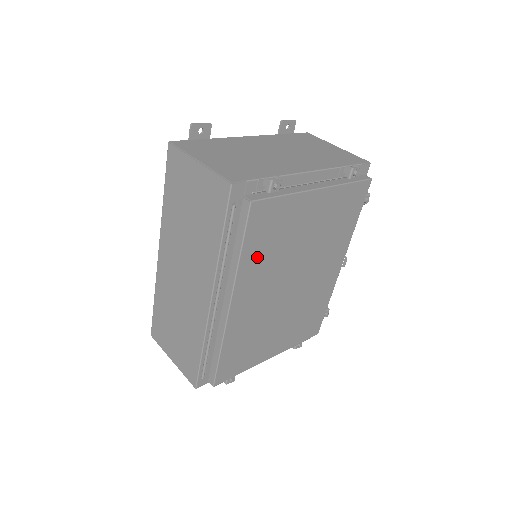
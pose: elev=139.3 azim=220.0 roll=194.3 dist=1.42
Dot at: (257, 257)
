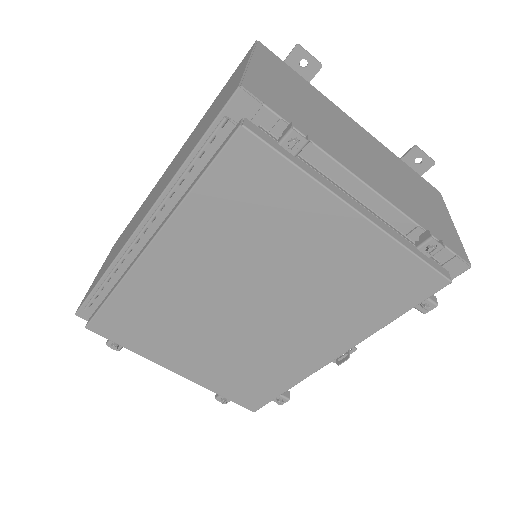
Dot at: (215, 217)
